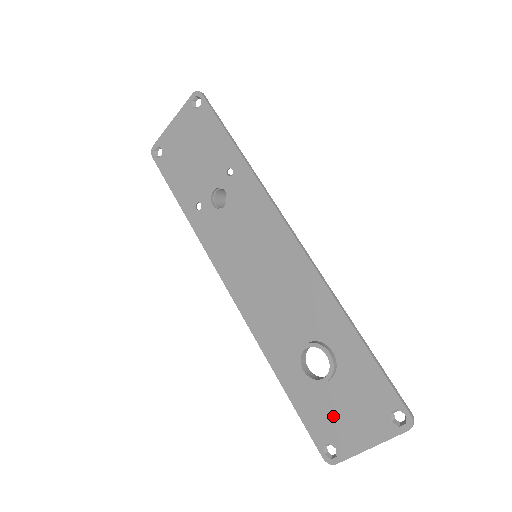
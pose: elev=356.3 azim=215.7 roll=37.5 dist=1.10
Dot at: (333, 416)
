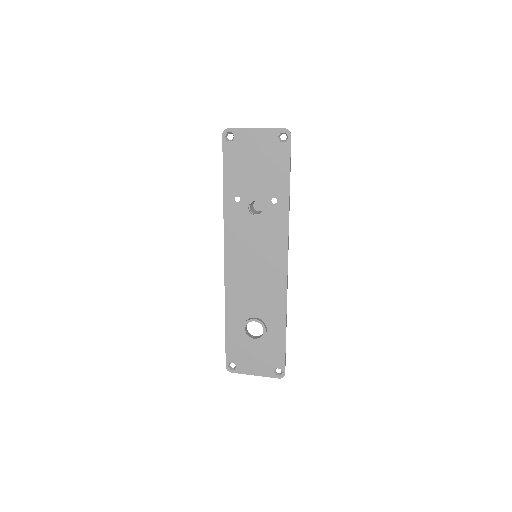
Dot at: (245, 354)
